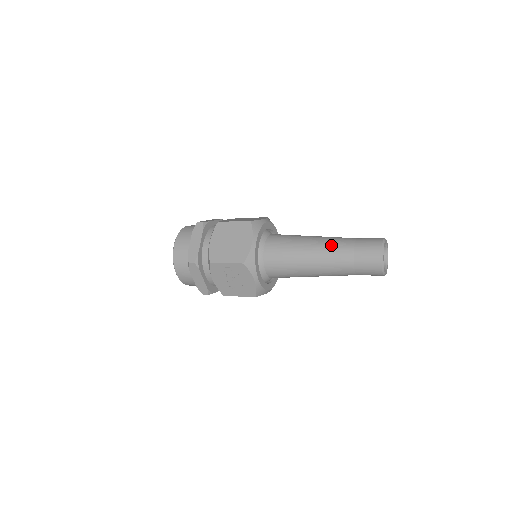
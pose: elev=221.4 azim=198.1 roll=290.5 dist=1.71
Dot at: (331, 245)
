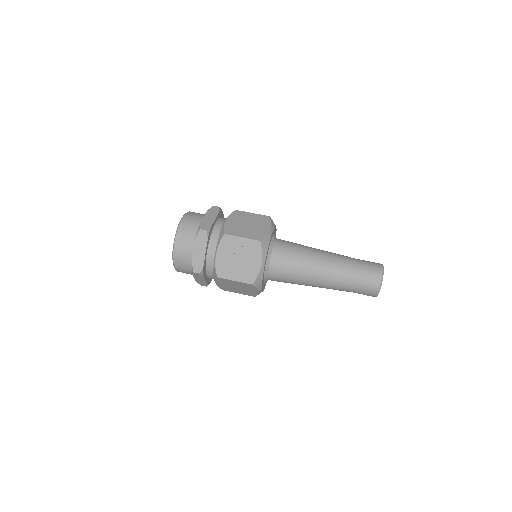
Dot at: (338, 255)
